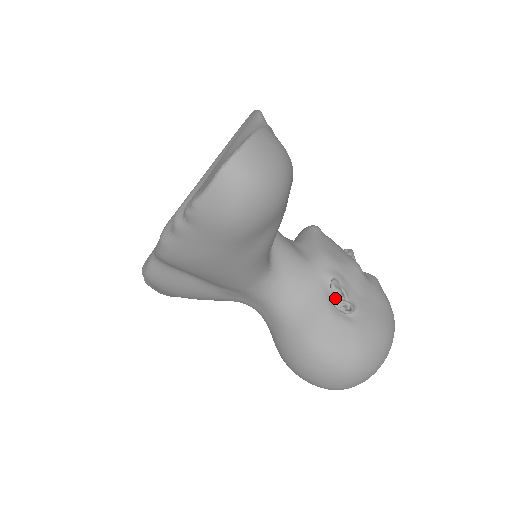
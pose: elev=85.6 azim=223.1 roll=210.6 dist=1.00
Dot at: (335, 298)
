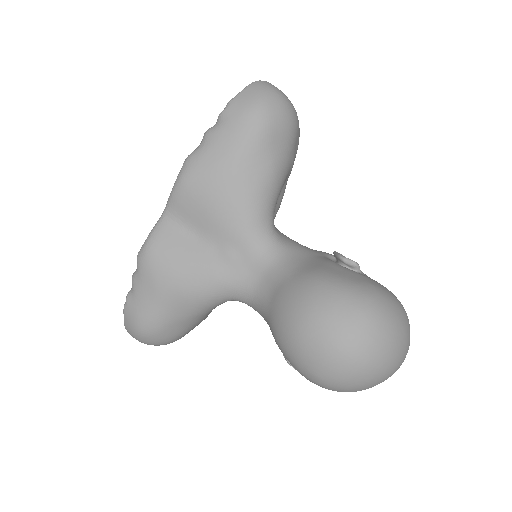
Dot at: (339, 254)
